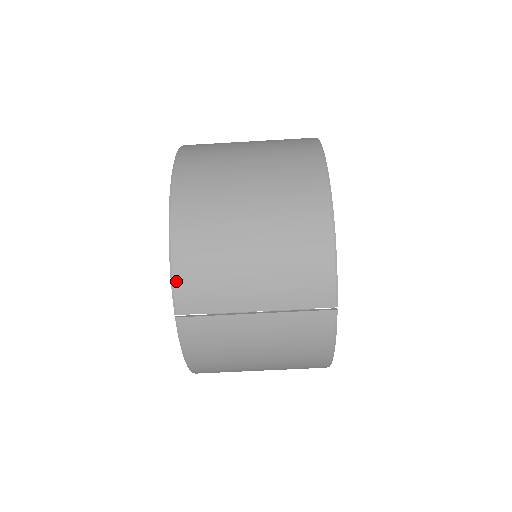
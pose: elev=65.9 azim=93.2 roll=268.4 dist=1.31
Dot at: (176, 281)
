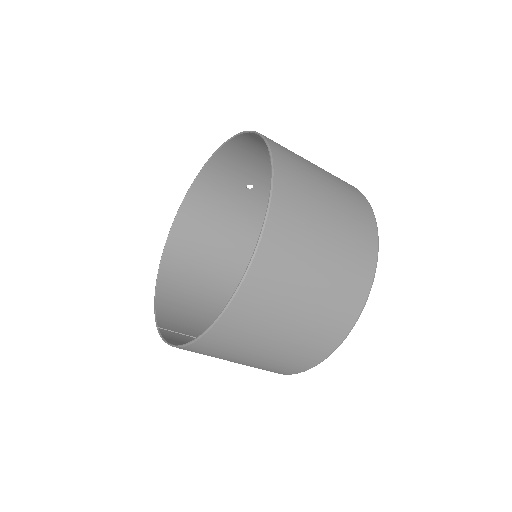
Dot at: occluded
